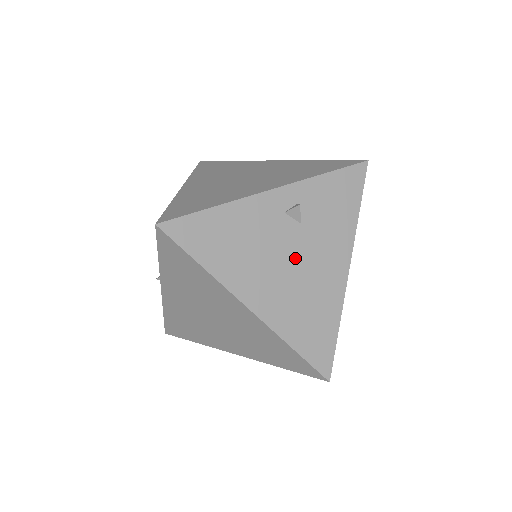
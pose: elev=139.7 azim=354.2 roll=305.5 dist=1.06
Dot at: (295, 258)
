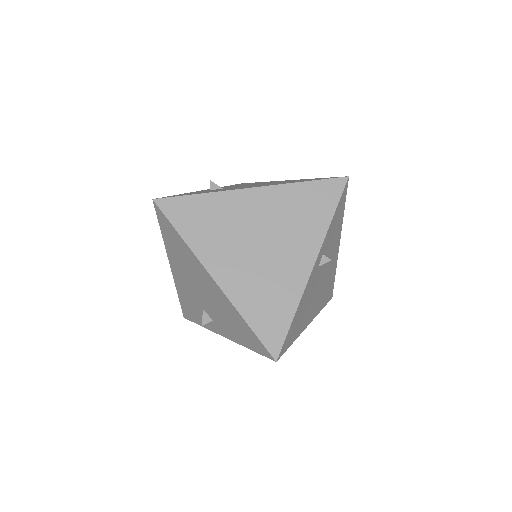
Dot at: (322, 278)
